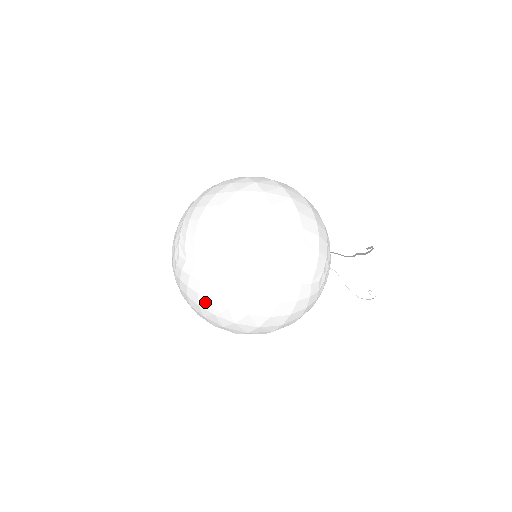
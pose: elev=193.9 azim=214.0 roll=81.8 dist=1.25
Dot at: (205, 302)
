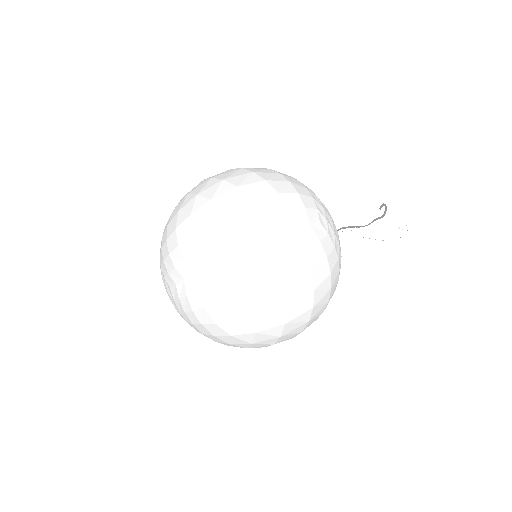
Dot at: (217, 312)
